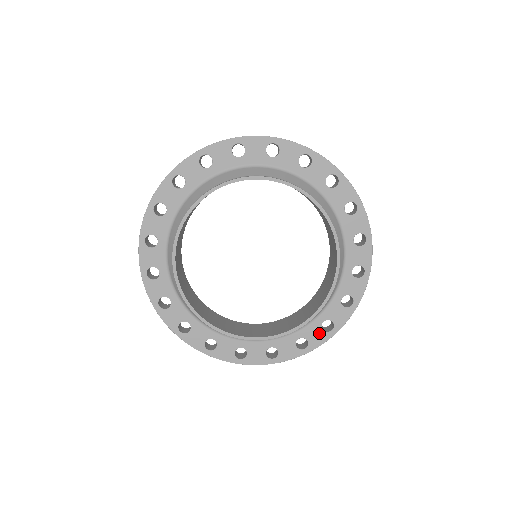
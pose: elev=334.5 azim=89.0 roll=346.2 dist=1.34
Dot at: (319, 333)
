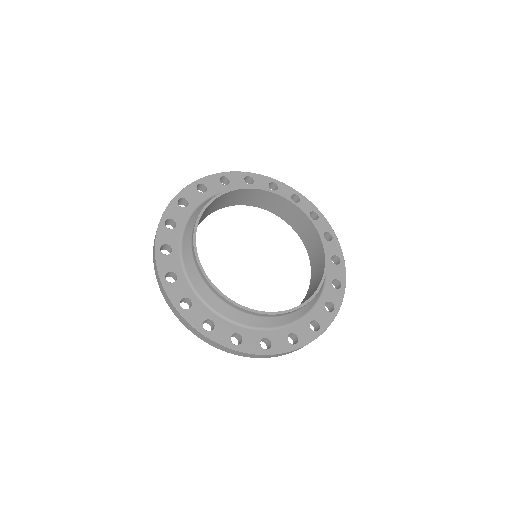
Dot at: (337, 268)
